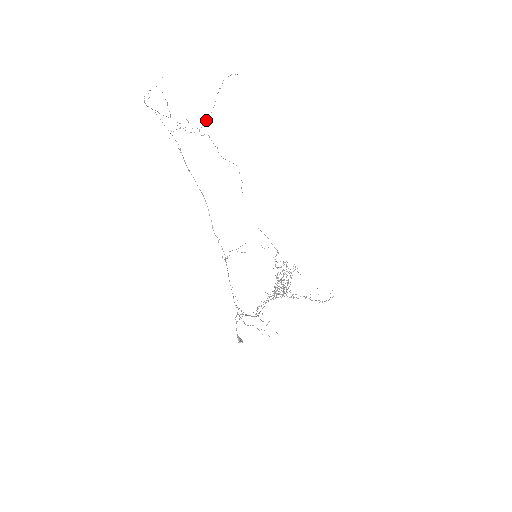
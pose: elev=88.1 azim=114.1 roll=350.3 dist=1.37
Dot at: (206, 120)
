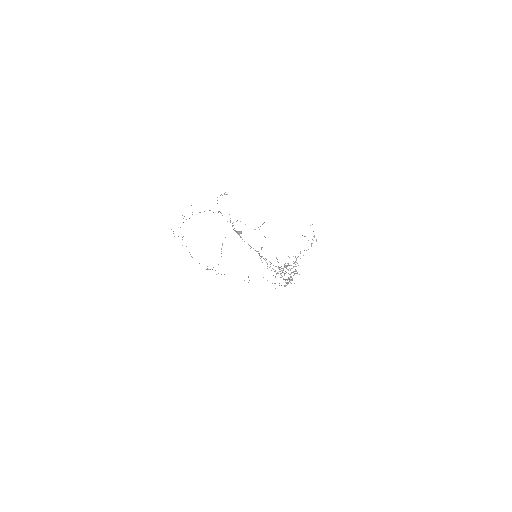
Dot at: occluded
